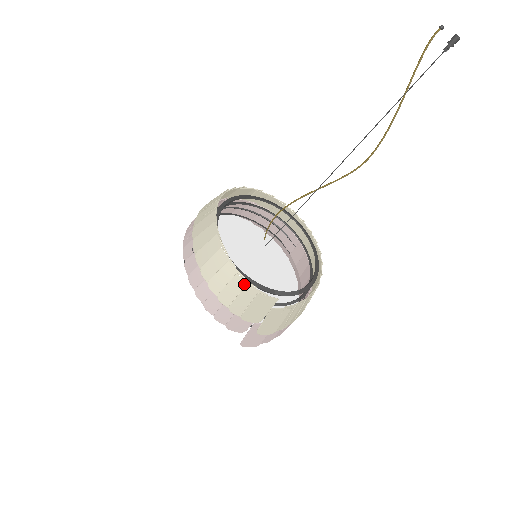
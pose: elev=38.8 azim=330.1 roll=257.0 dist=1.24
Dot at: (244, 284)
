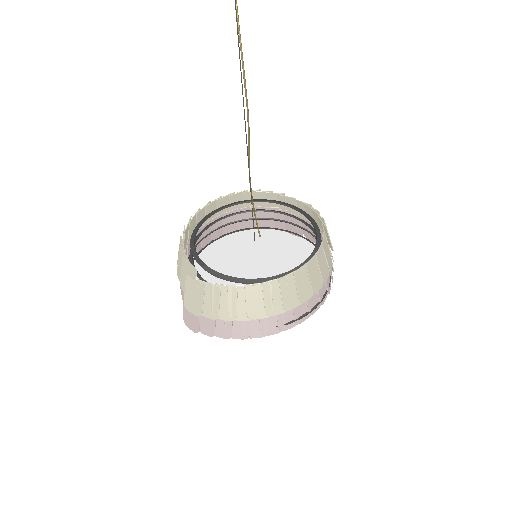
Dot at: (182, 247)
